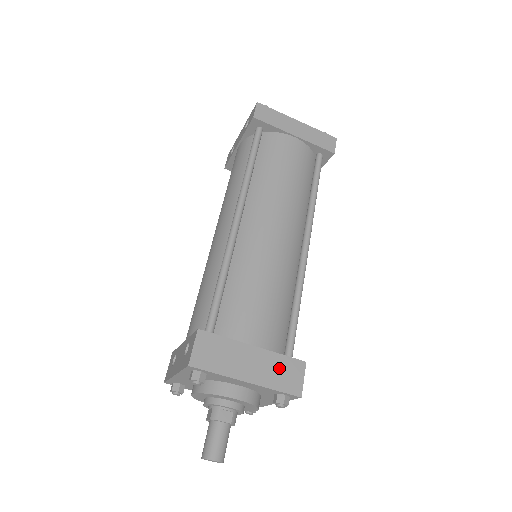
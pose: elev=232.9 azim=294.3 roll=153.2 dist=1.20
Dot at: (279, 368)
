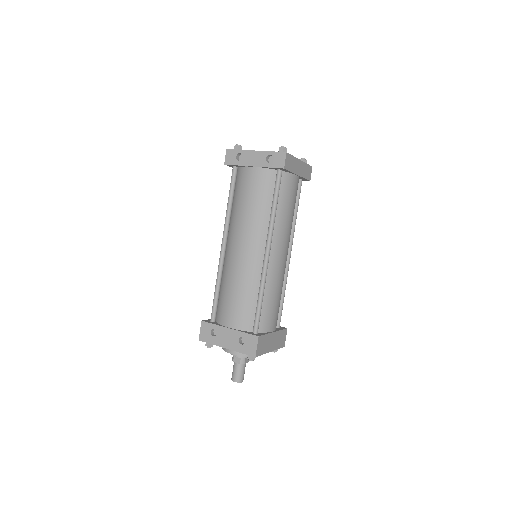
Dot at: (280, 337)
